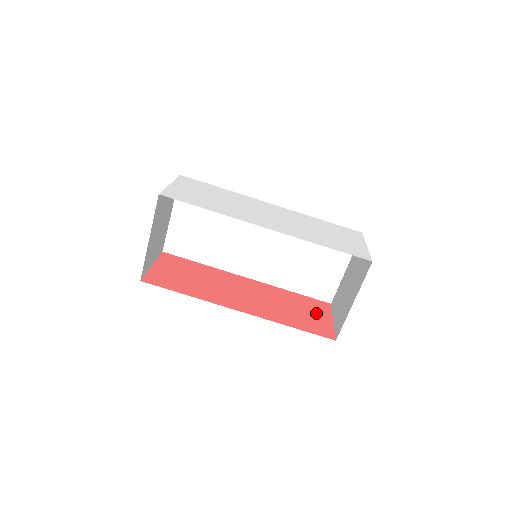
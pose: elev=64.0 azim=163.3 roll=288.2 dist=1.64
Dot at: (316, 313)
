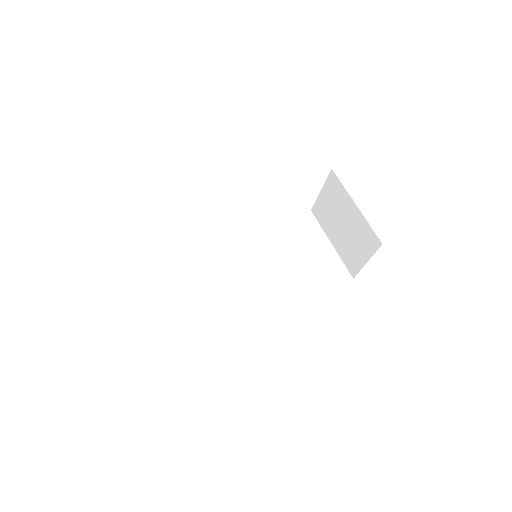
Dot at: occluded
